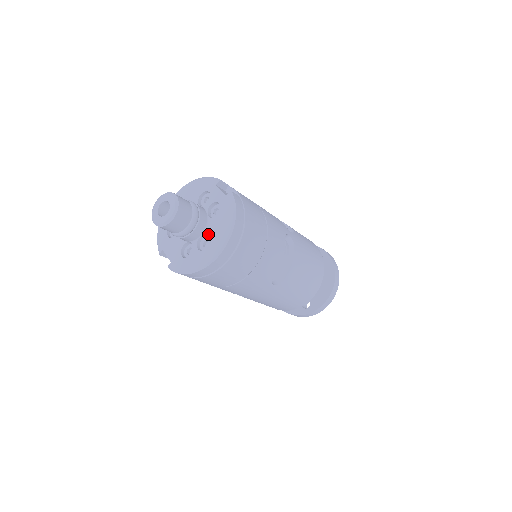
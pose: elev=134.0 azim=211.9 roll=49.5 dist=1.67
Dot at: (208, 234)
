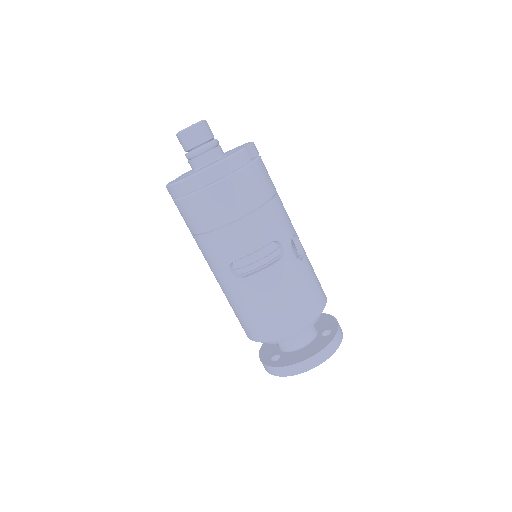
Dot at: (202, 167)
